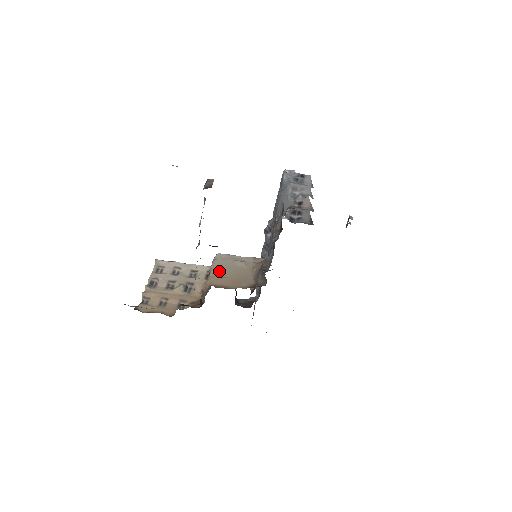
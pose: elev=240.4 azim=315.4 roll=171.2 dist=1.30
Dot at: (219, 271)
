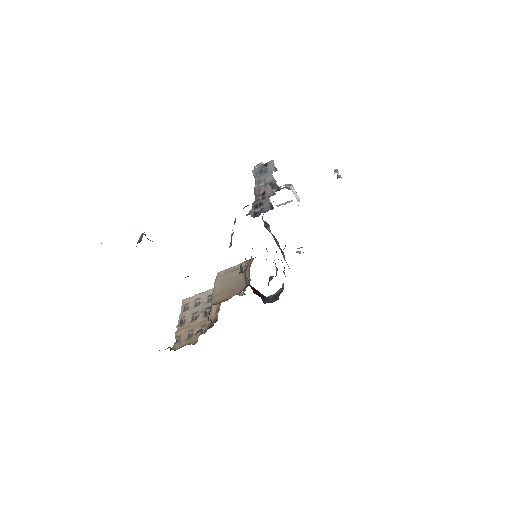
Dot at: (219, 288)
